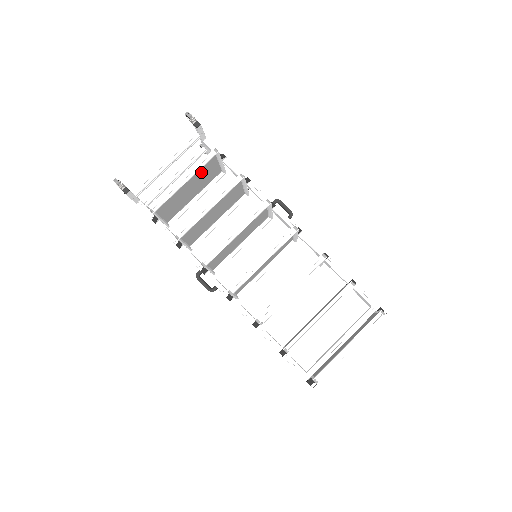
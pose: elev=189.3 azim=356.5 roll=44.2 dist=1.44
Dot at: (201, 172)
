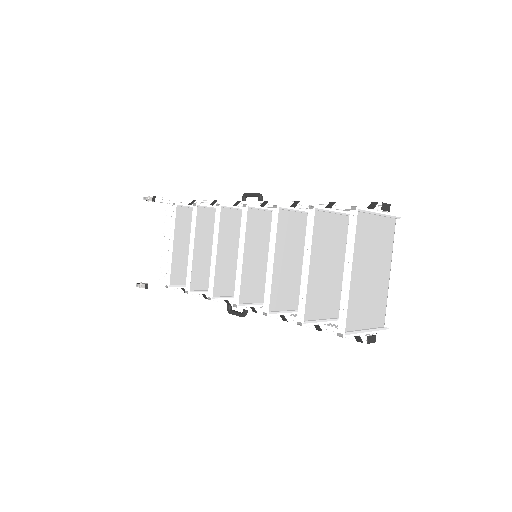
Dot at: (187, 228)
